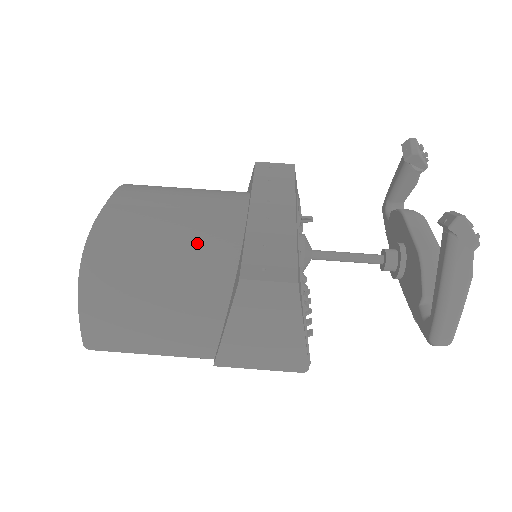
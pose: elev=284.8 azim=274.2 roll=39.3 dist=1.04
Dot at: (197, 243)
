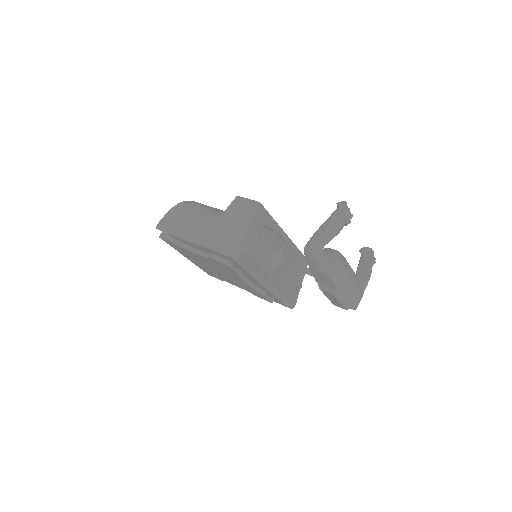
Dot at: occluded
